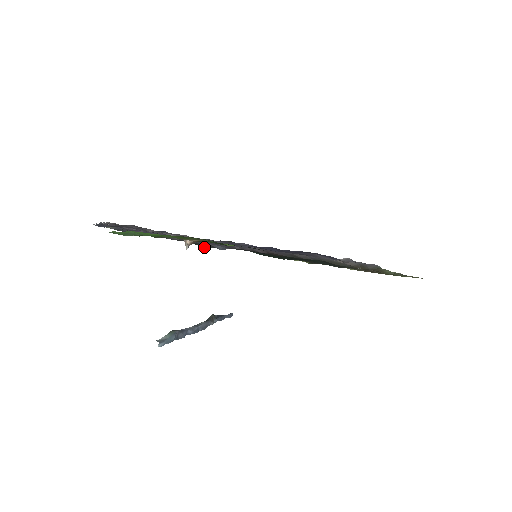
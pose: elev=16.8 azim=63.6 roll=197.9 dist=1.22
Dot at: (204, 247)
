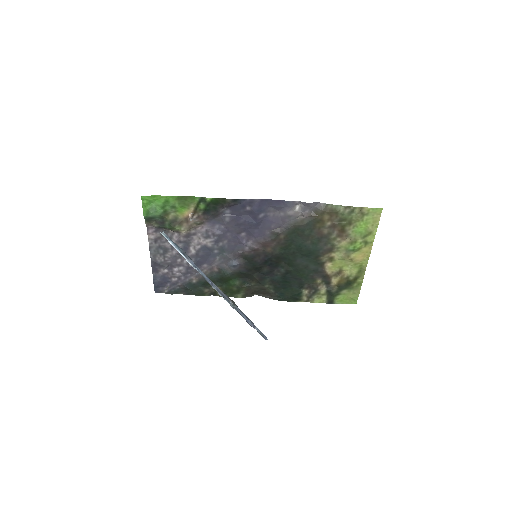
Dot at: (225, 273)
